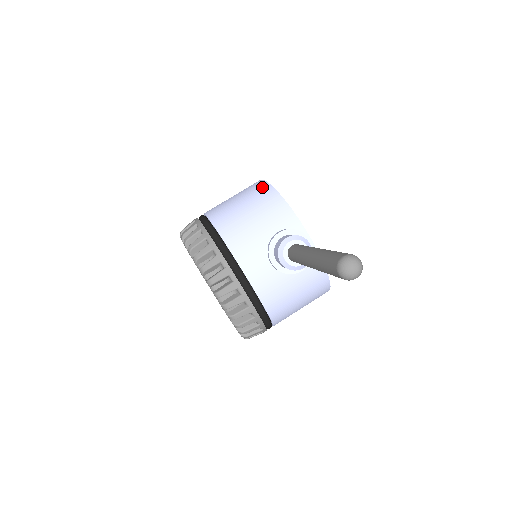
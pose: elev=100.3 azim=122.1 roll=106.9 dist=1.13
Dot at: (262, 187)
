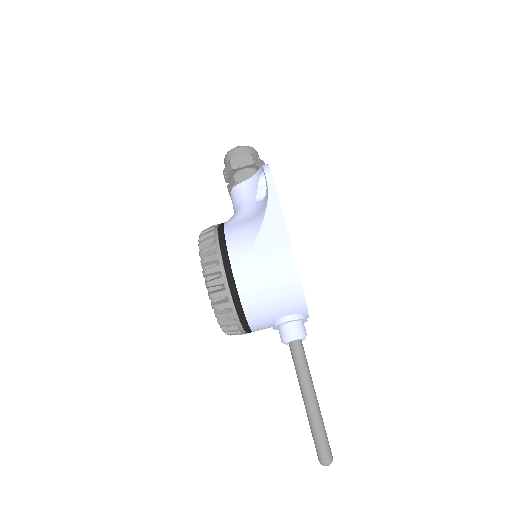
Dot at: (291, 272)
